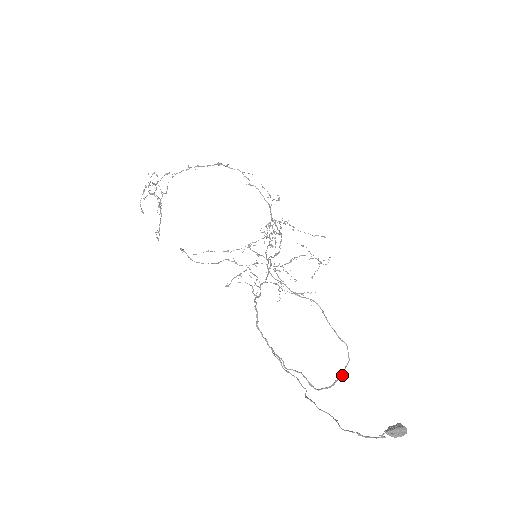
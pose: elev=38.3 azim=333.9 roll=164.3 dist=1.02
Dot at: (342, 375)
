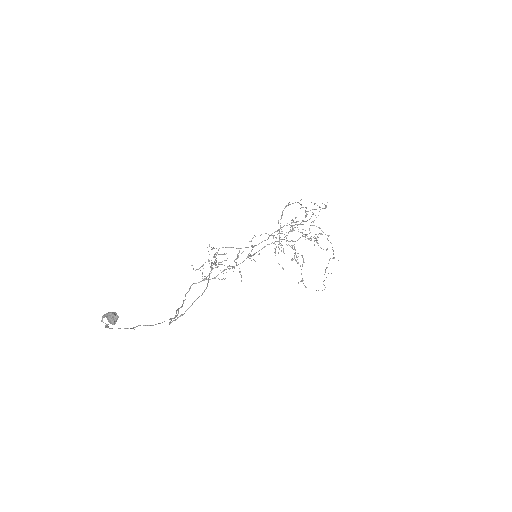
Dot at: occluded
